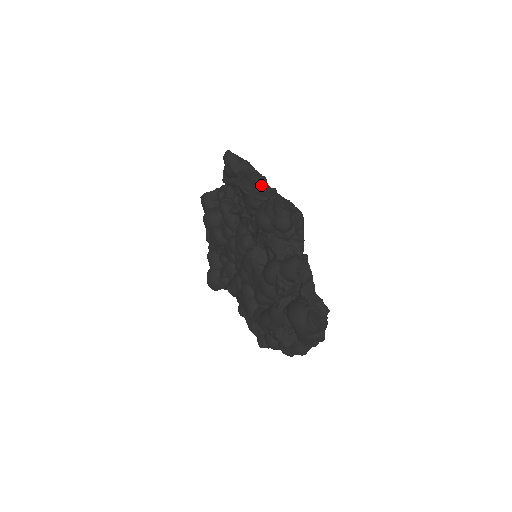
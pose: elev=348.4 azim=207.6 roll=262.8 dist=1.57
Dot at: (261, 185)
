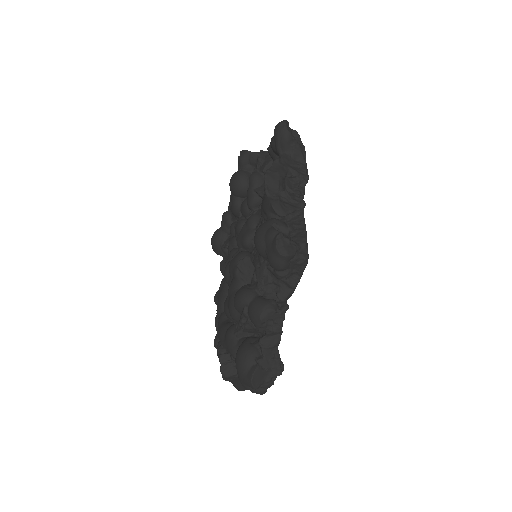
Dot at: (295, 187)
